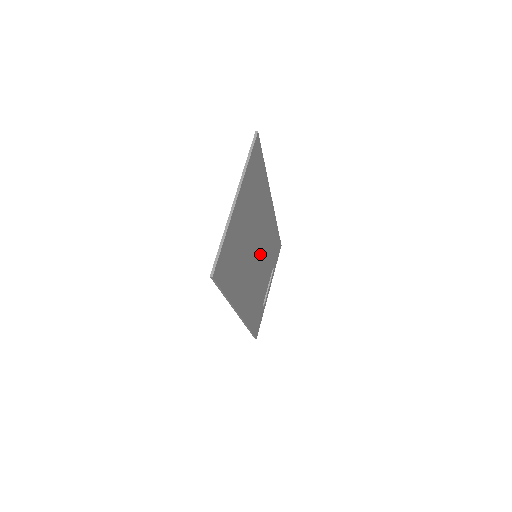
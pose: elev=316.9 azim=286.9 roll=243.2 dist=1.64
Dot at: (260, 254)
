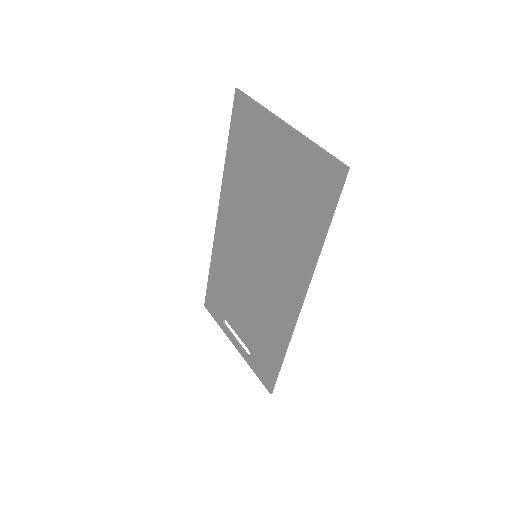
Dot at: (249, 262)
